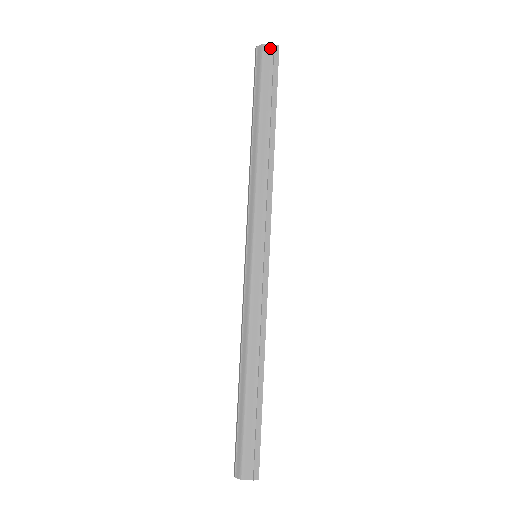
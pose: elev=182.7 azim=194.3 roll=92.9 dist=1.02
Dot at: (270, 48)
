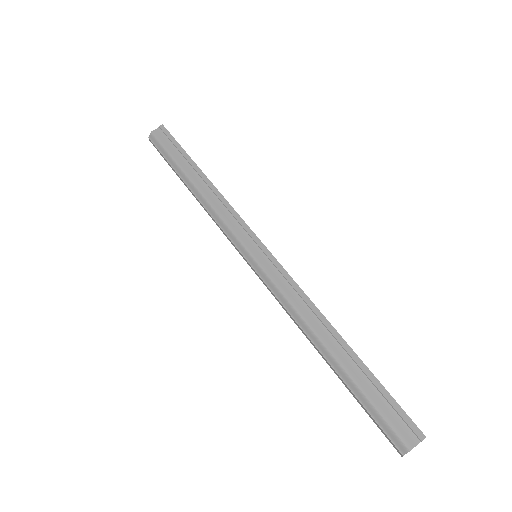
Dot at: (157, 130)
